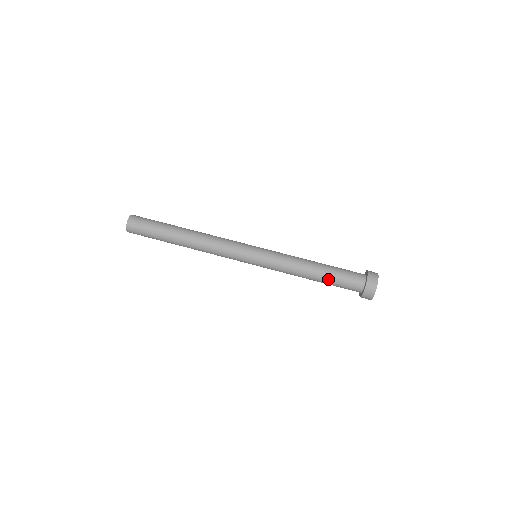
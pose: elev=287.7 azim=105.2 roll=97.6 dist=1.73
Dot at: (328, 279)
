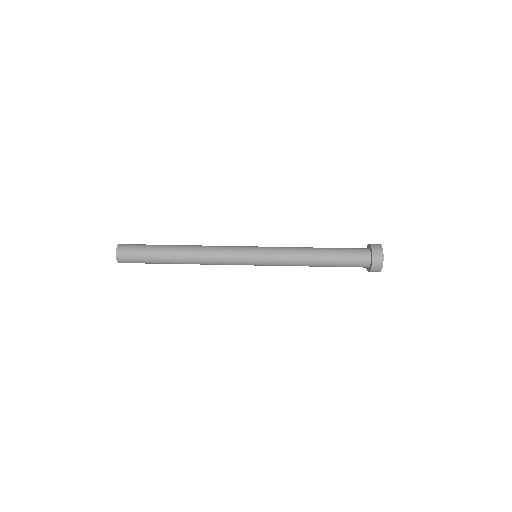
Dot at: (333, 263)
